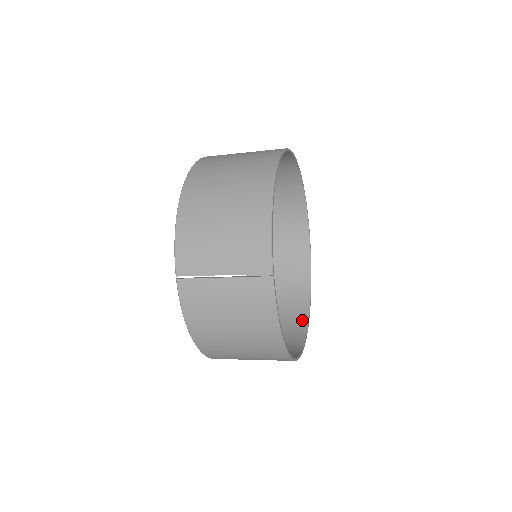
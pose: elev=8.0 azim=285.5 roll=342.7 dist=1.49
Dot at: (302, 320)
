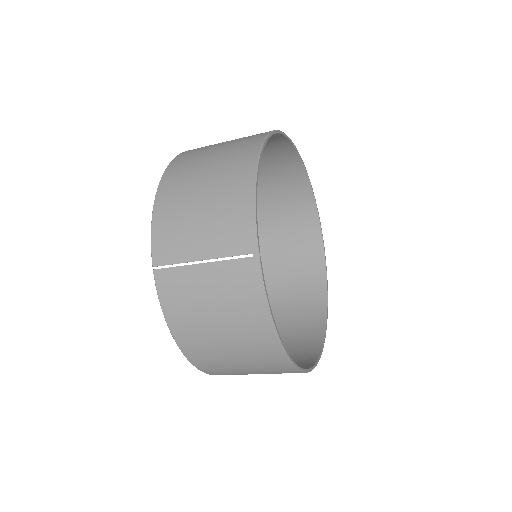
Dot at: (317, 334)
